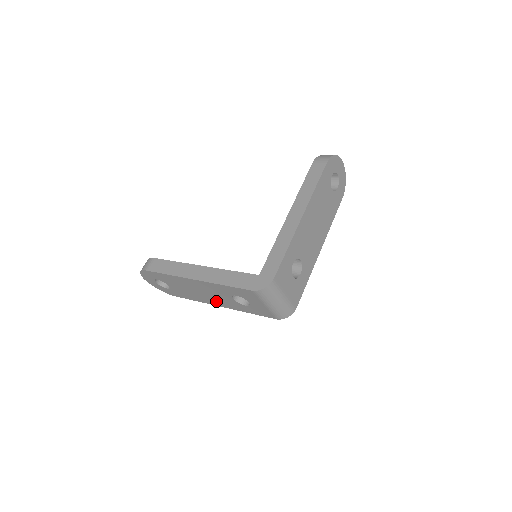
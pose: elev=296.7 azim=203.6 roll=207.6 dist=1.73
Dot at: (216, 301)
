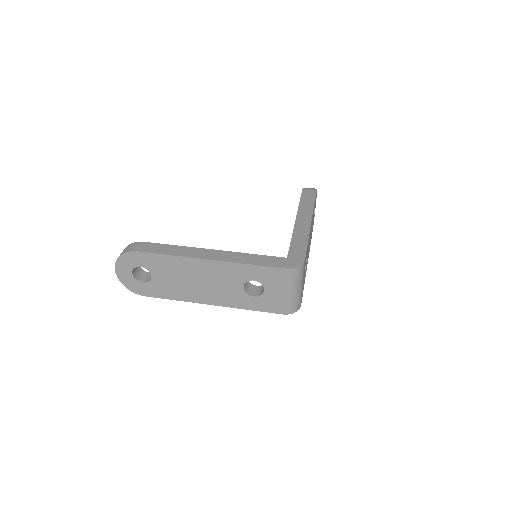
Dot at: (211, 295)
